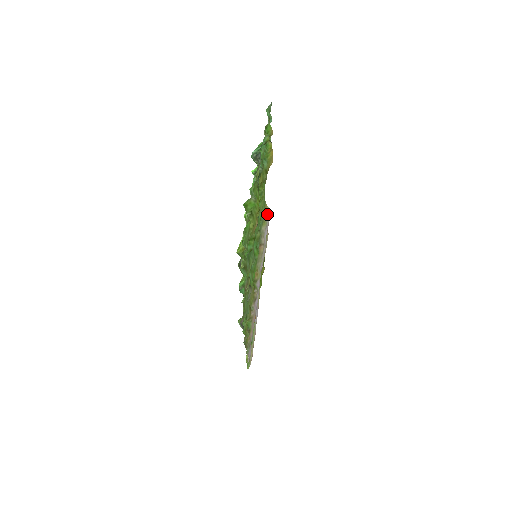
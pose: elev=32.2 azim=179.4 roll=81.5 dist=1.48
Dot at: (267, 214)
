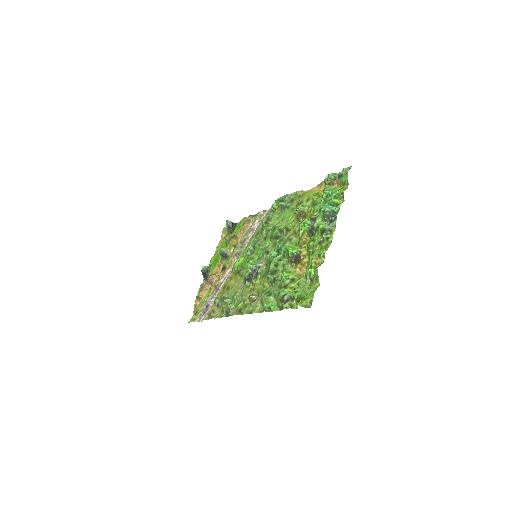
Dot at: occluded
